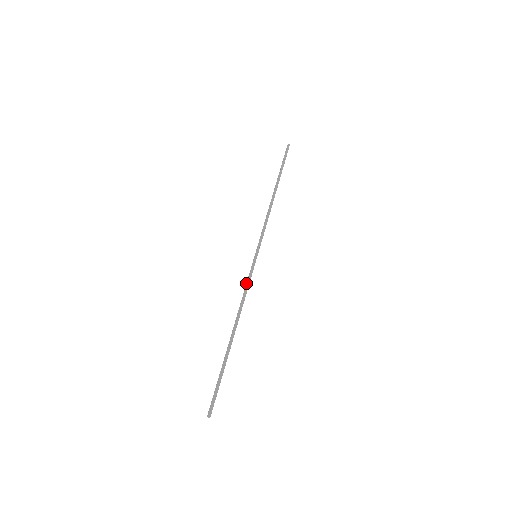
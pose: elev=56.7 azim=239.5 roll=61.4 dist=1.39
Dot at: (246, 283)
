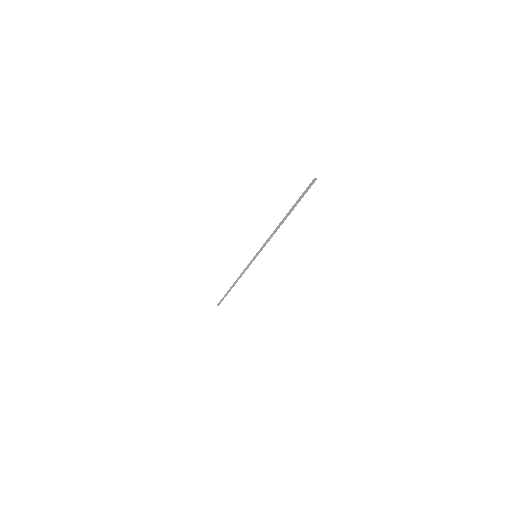
Dot at: (246, 267)
